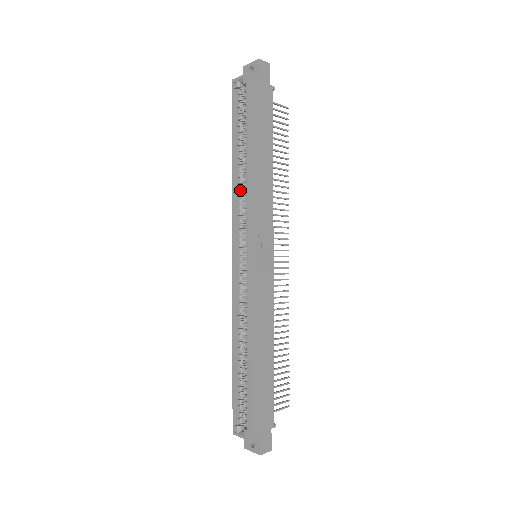
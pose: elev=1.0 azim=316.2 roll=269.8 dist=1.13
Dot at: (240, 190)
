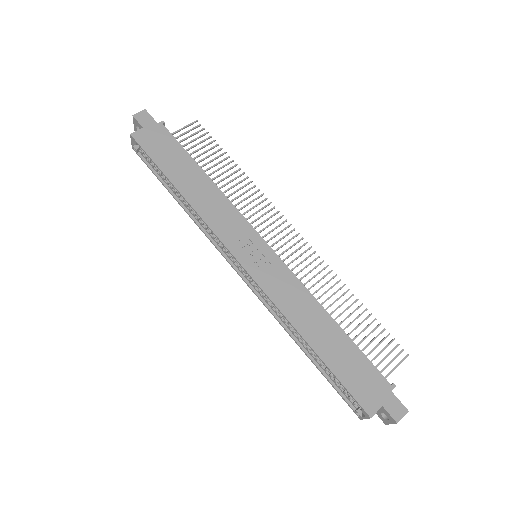
Dot at: (199, 219)
